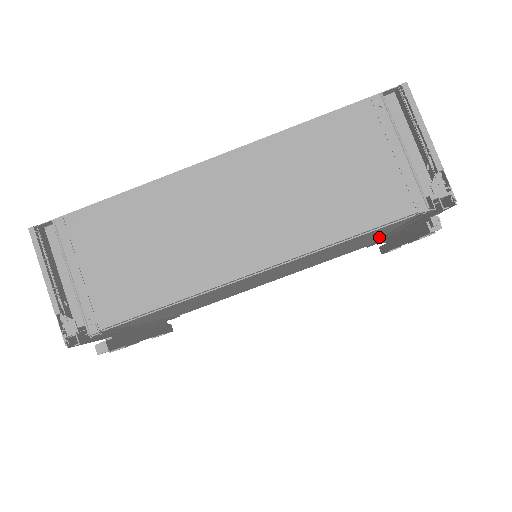
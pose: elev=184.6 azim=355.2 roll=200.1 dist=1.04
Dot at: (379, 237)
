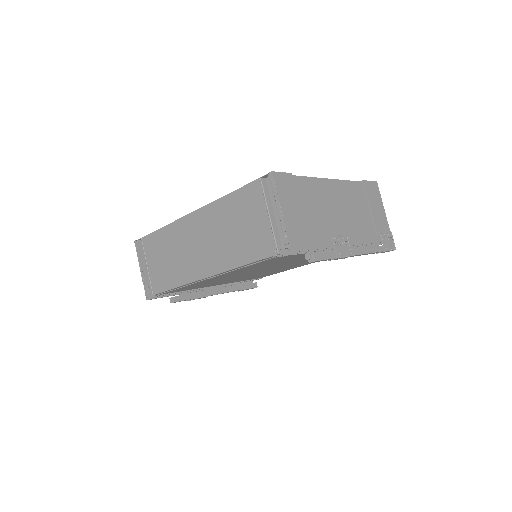
Dot at: occluded
